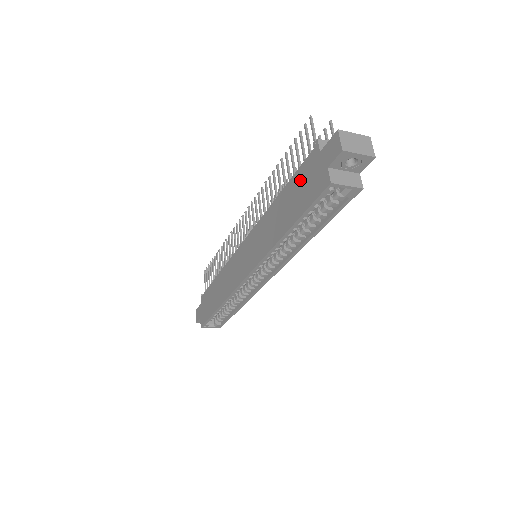
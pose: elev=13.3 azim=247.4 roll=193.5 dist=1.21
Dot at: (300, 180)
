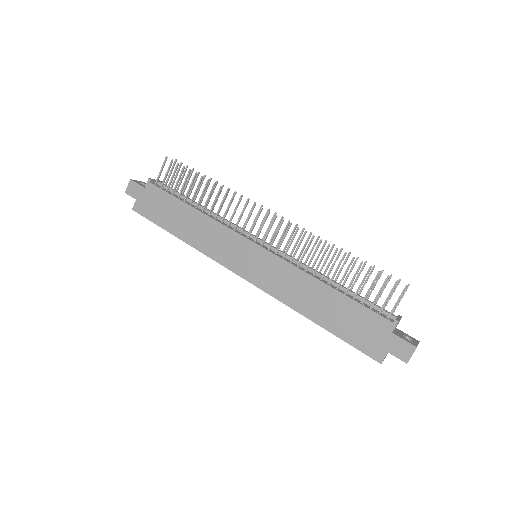
Dot at: (360, 317)
